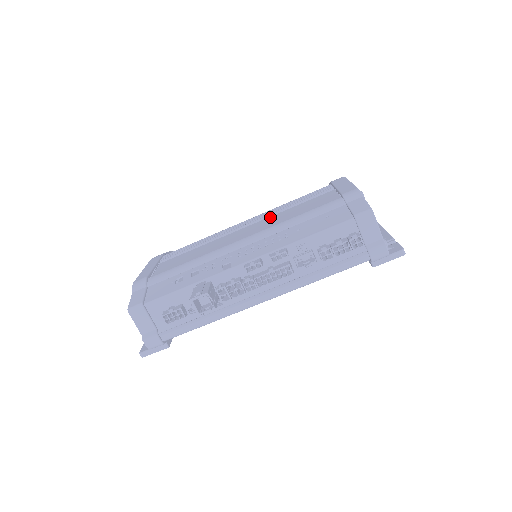
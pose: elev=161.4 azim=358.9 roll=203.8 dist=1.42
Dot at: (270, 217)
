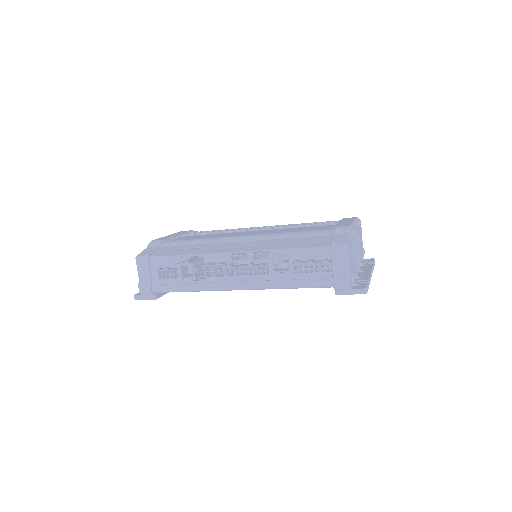
Dot at: (280, 229)
